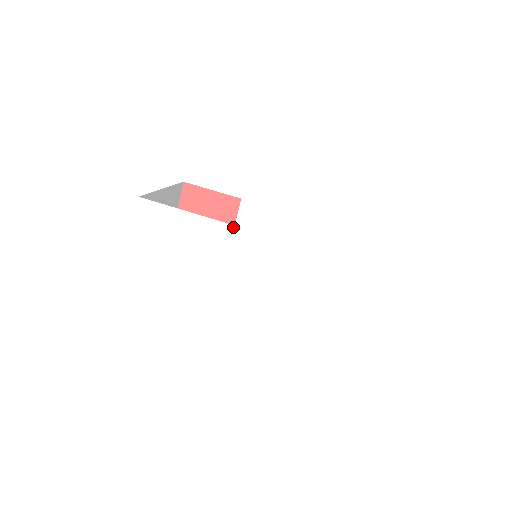
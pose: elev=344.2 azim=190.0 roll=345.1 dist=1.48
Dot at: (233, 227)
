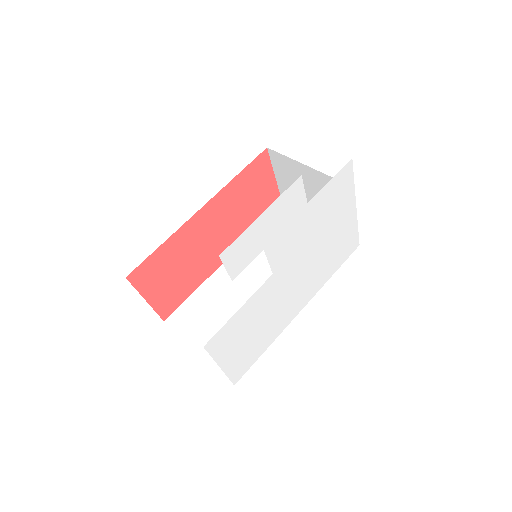
Dot at: (272, 276)
